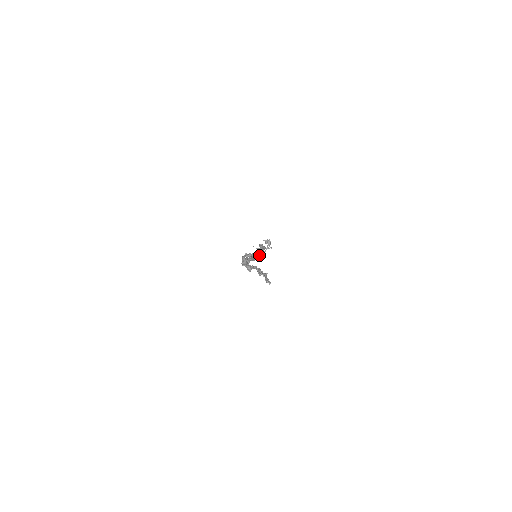
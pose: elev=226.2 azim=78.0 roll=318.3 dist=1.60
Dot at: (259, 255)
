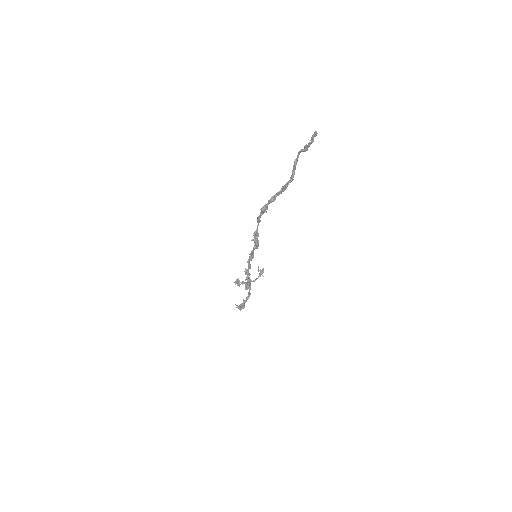
Dot at: (250, 279)
